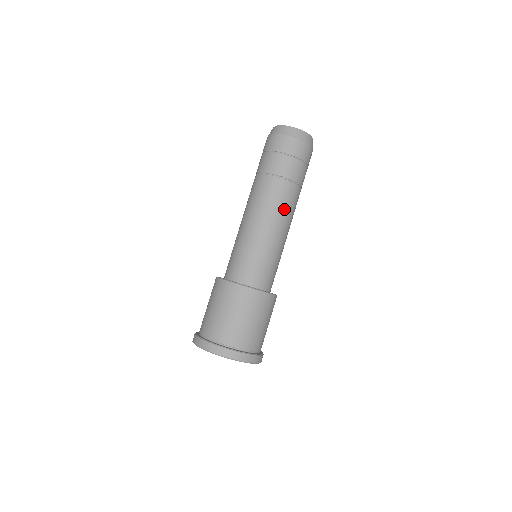
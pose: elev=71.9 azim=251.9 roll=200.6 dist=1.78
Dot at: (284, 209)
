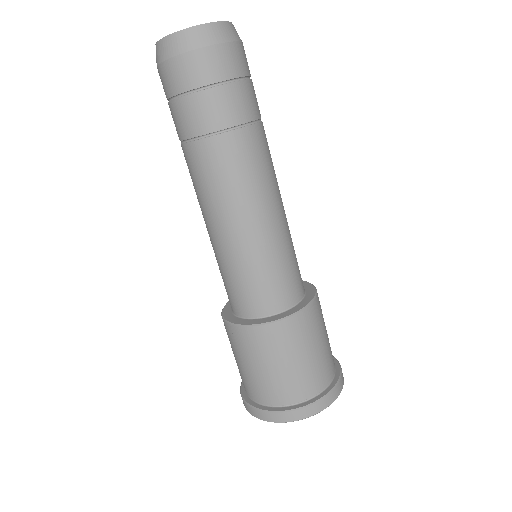
Dot at: (252, 179)
